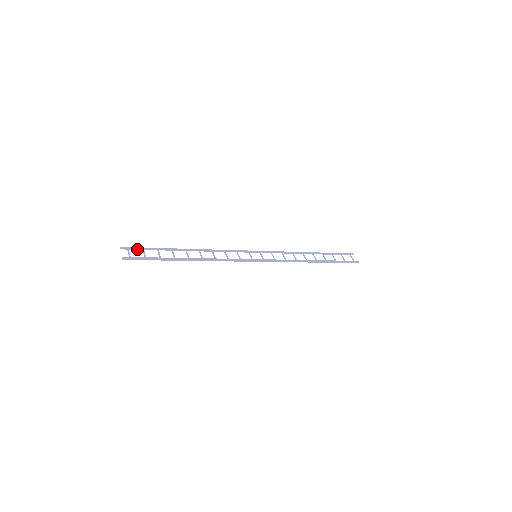
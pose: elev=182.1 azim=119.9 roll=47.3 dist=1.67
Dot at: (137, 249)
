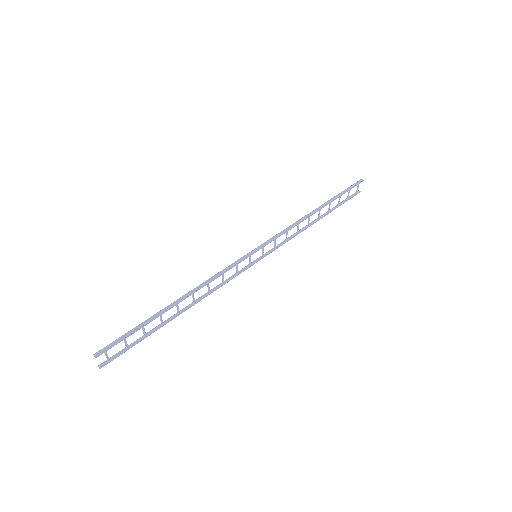
Dot at: (116, 340)
